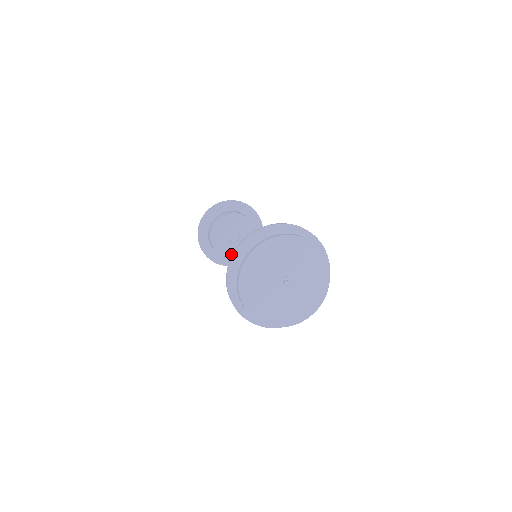
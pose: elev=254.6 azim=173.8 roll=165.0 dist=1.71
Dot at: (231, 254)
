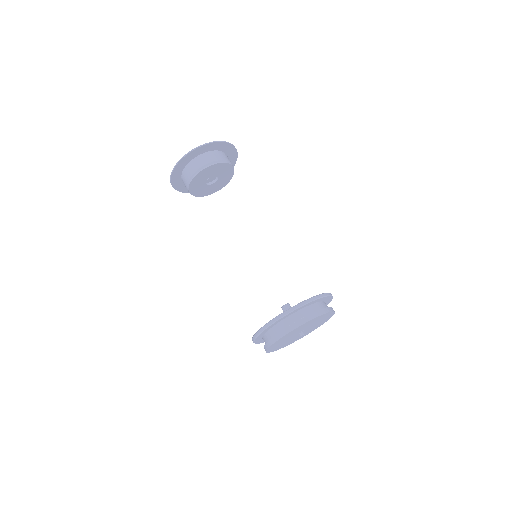
Dot at: (207, 193)
